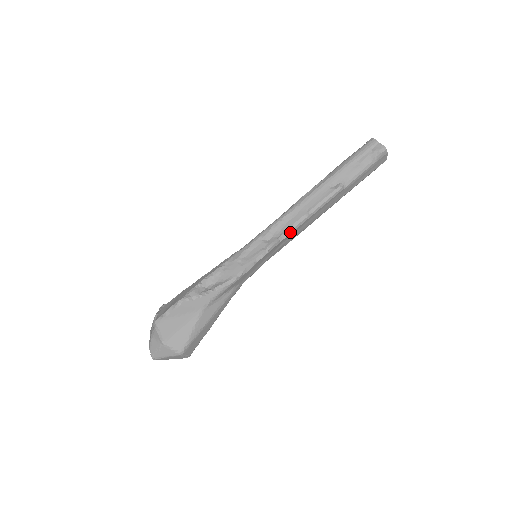
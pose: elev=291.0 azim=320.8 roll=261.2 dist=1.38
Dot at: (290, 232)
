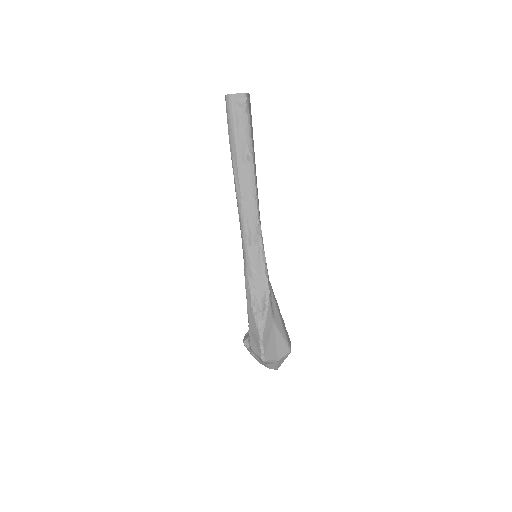
Dot at: (259, 221)
